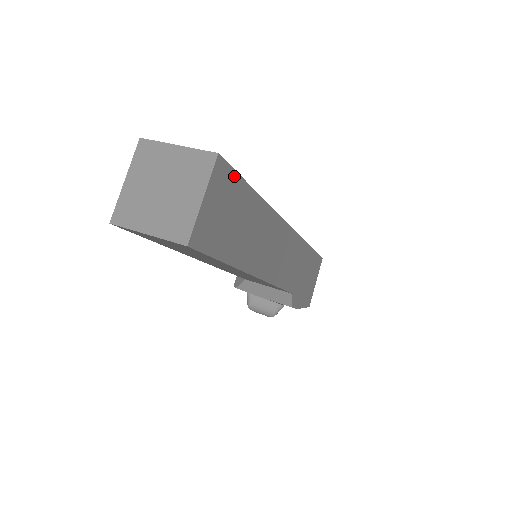
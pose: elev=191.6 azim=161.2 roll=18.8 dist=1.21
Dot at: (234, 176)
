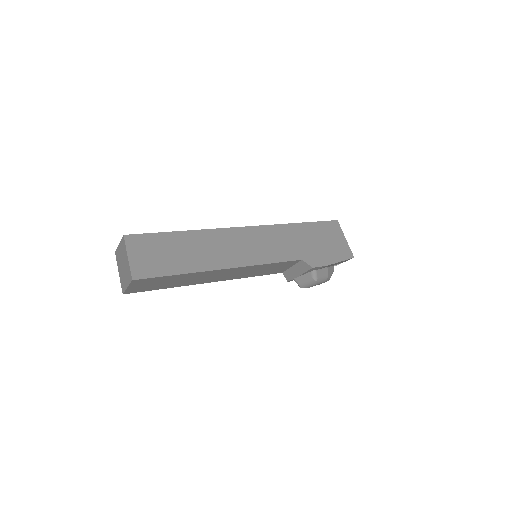
Dot at: (147, 236)
